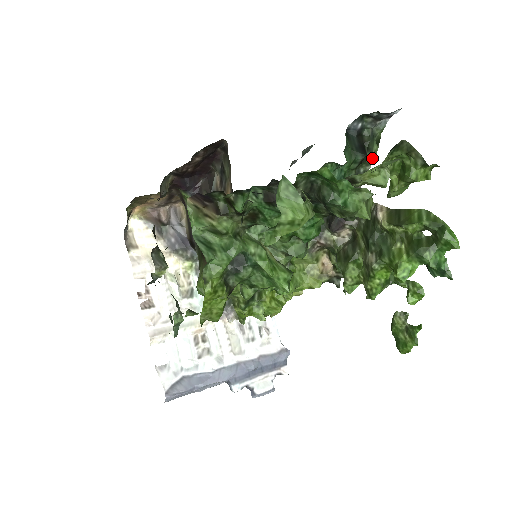
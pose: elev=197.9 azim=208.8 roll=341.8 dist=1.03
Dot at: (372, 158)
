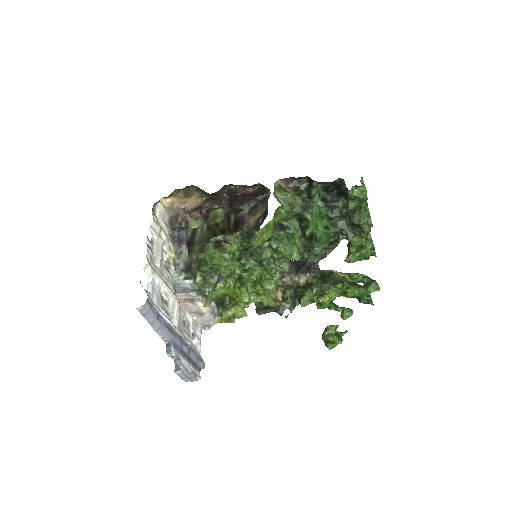
Dot at: (332, 250)
